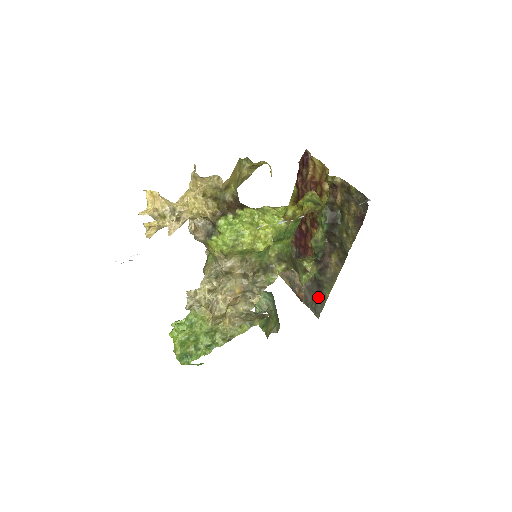
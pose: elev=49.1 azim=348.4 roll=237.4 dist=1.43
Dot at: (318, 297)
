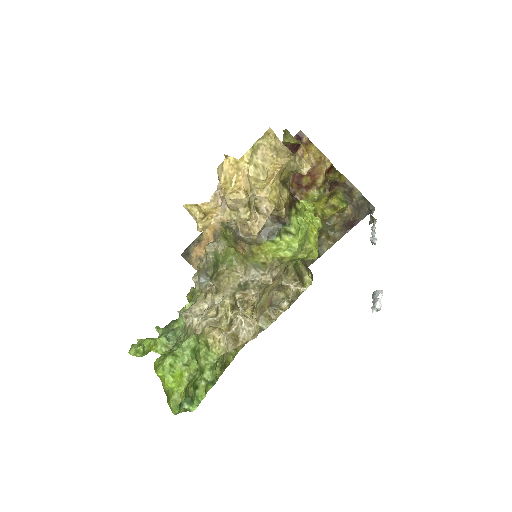
Dot at: occluded
